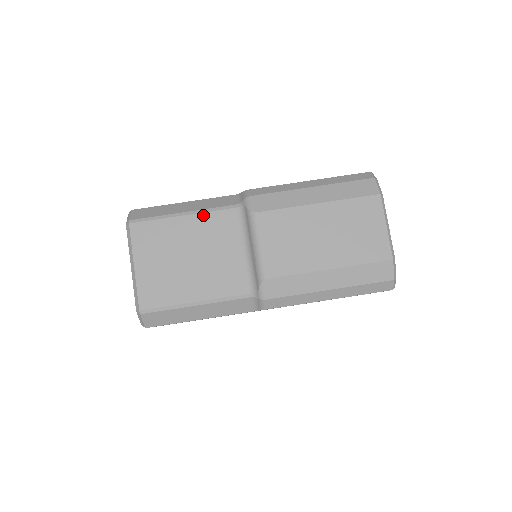
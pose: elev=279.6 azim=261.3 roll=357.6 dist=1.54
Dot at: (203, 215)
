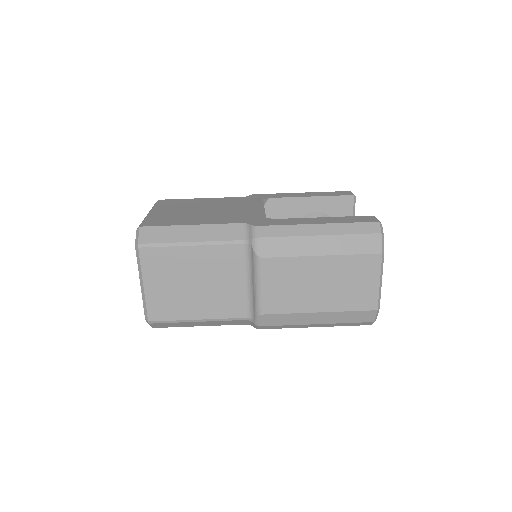
Dot at: (210, 247)
